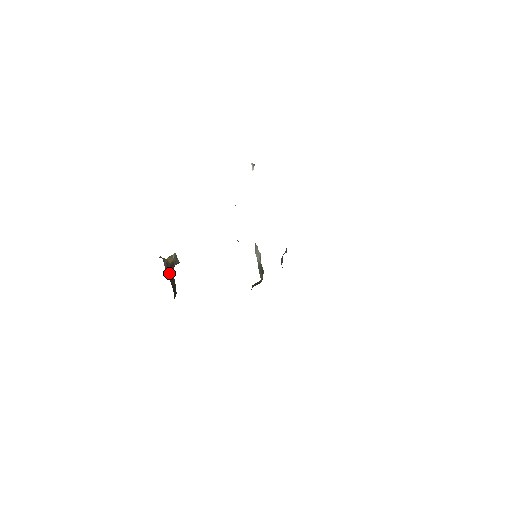
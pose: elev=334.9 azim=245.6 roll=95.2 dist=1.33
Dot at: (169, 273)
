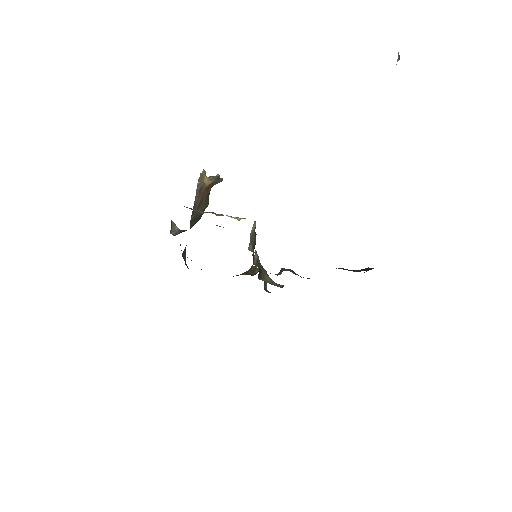
Dot at: (198, 199)
